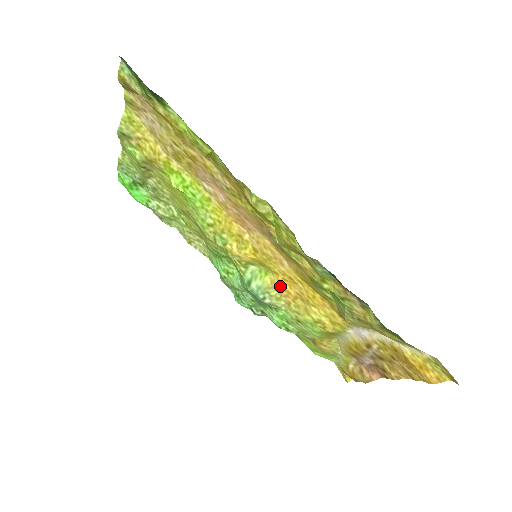
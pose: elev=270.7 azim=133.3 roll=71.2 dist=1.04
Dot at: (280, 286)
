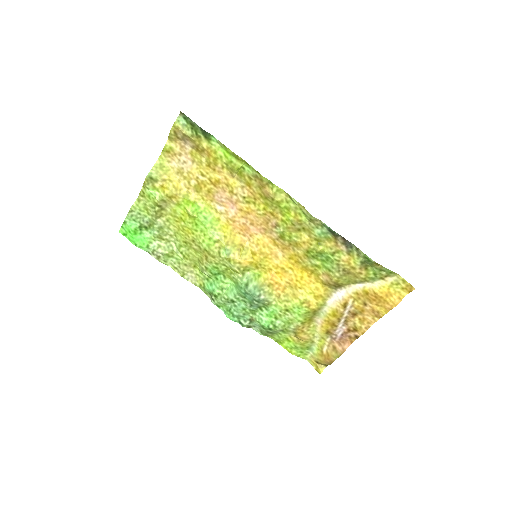
Dot at: (273, 280)
